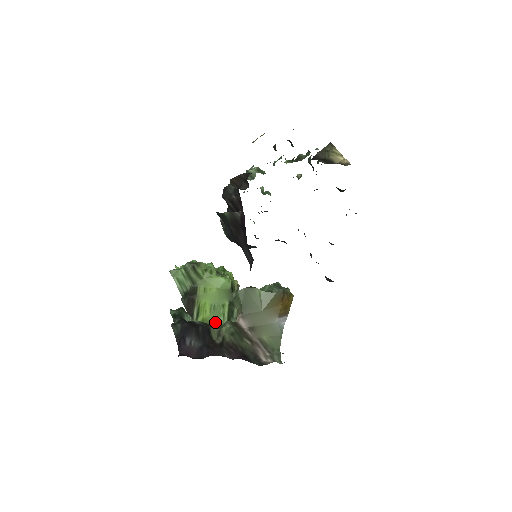
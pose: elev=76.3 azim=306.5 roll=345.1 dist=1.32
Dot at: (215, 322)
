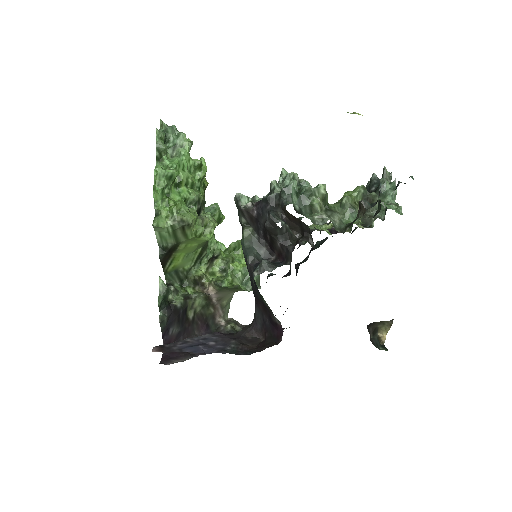
Dot at: (184, 267)
